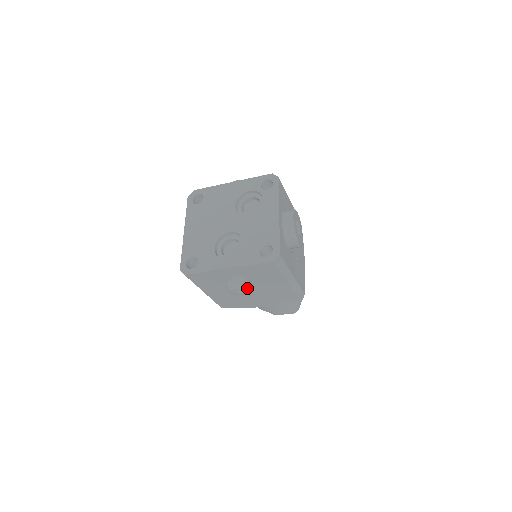
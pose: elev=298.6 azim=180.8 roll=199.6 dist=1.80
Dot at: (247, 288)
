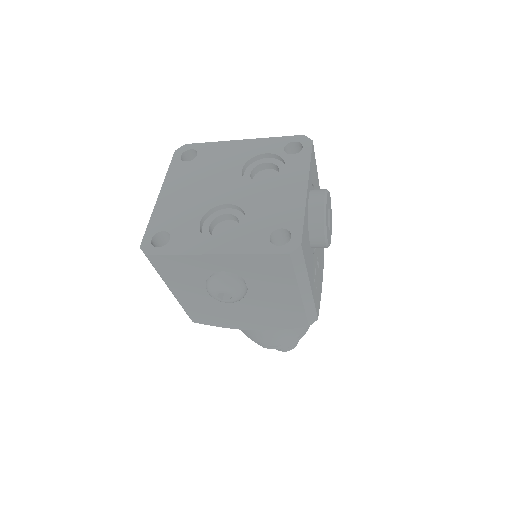
Dot at: (238, 292)
